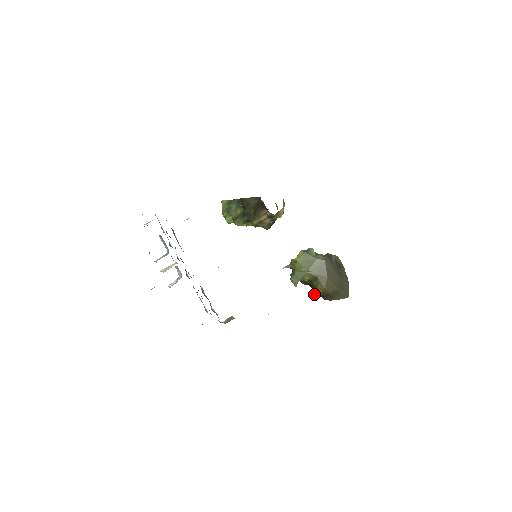
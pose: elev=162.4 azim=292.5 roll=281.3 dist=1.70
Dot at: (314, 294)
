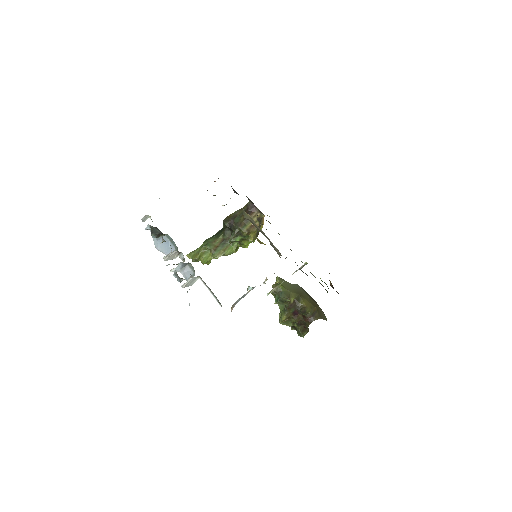
Dot at: (304, 312)
